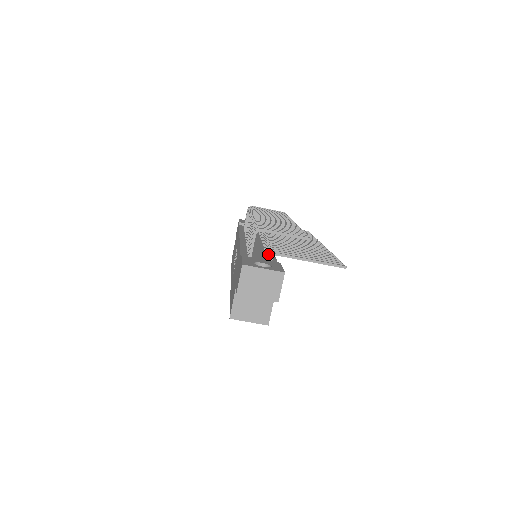
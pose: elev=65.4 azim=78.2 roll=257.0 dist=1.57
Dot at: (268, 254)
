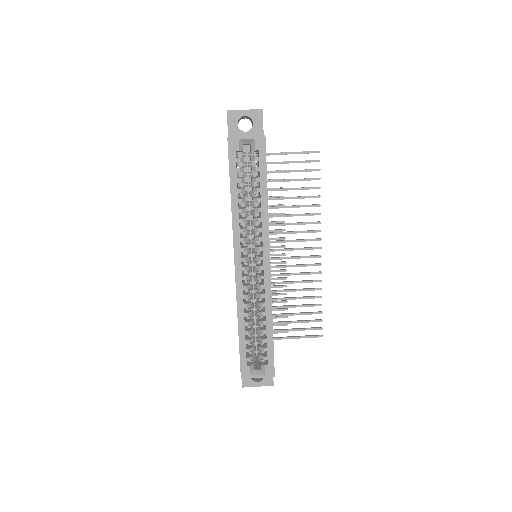
Dot at: occluded
